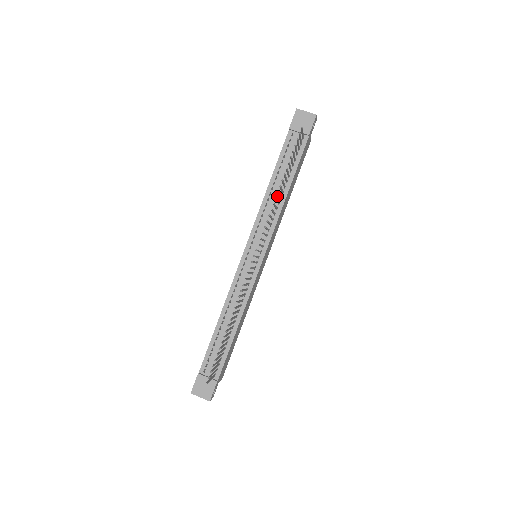
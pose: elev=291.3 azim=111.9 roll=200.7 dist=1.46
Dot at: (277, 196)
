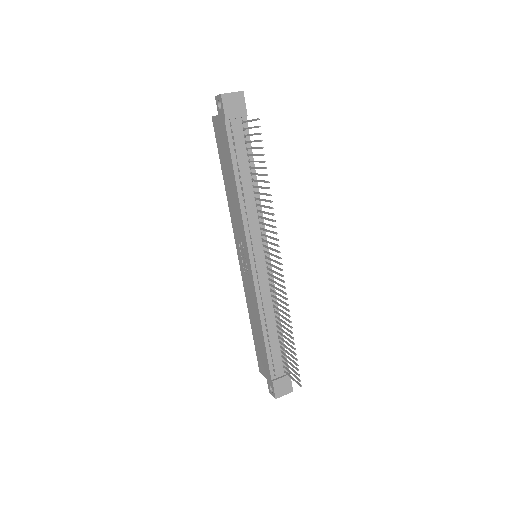
Dot at: (250, 193)
